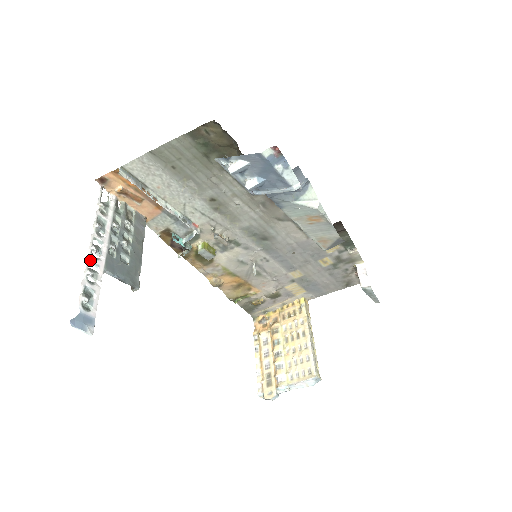
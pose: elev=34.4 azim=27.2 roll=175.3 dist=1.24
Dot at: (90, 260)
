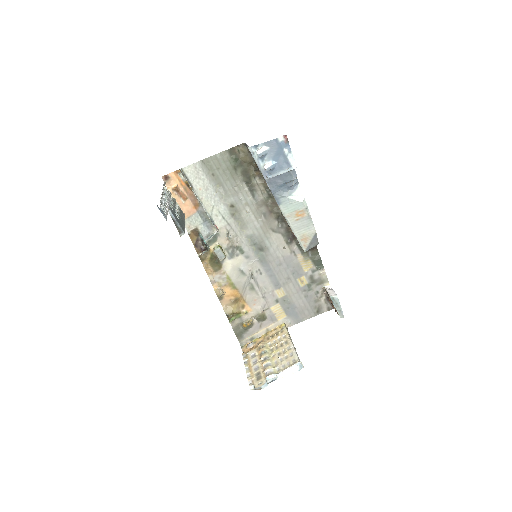
Dot at: (162, 198)
